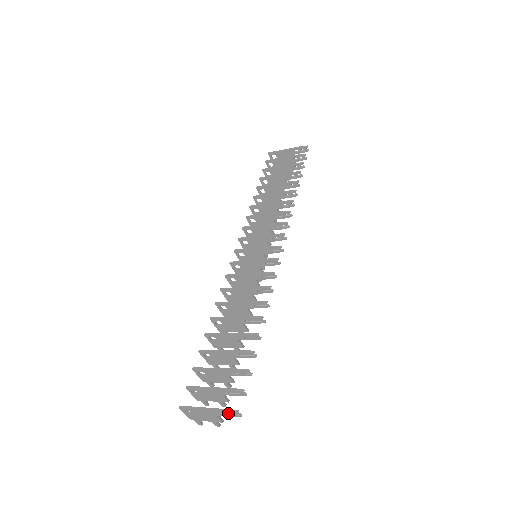
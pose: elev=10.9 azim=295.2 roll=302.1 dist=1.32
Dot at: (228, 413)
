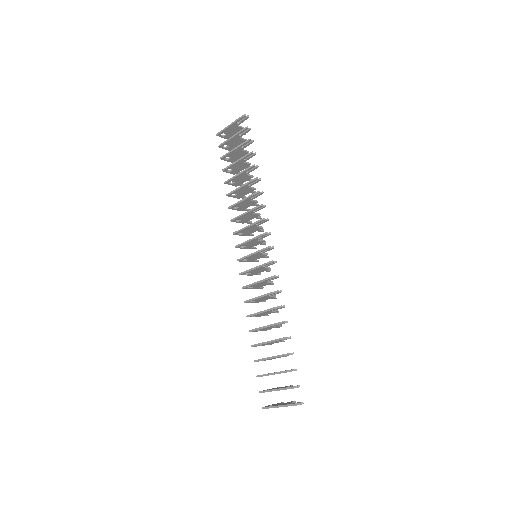
Dot at: (294, 405)
